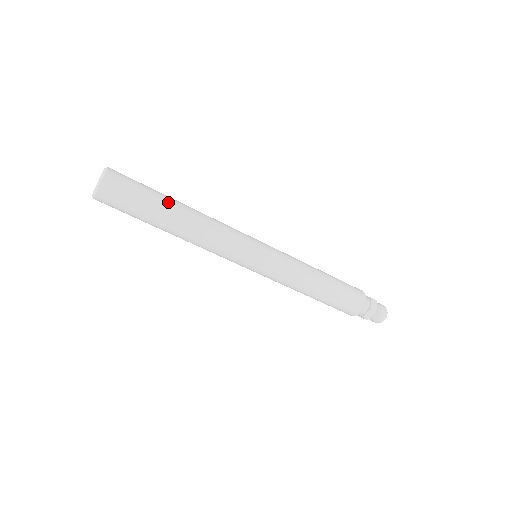
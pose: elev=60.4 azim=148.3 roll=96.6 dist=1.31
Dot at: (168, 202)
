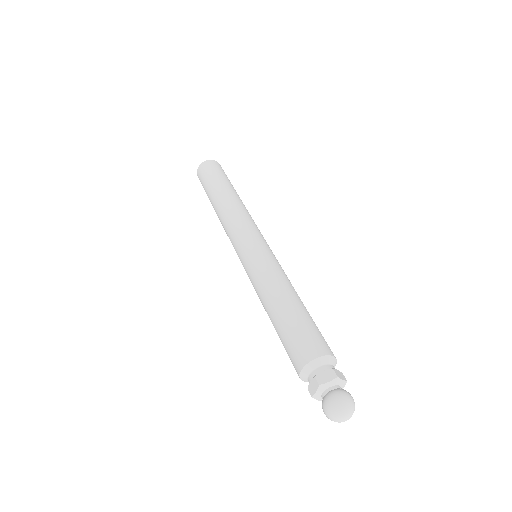
Dot at: occluded
